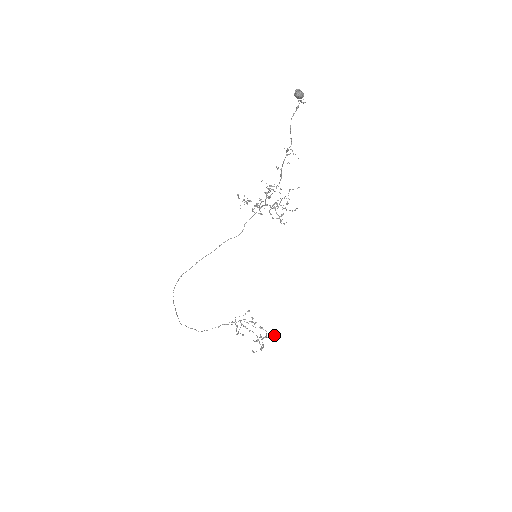
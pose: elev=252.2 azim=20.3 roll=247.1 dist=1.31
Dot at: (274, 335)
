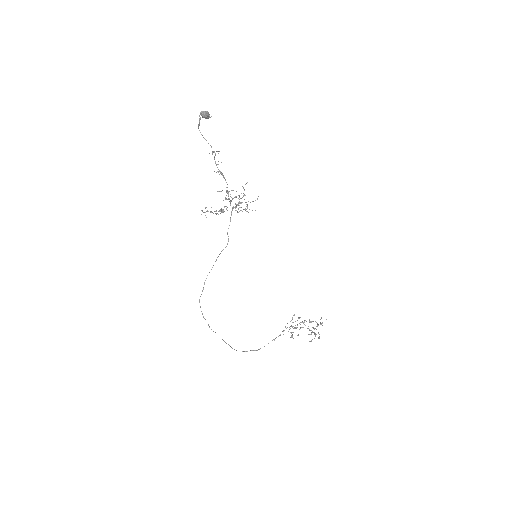
Dot at: occluded
